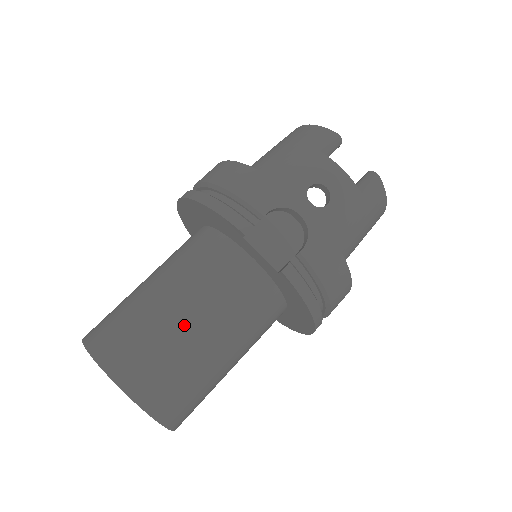
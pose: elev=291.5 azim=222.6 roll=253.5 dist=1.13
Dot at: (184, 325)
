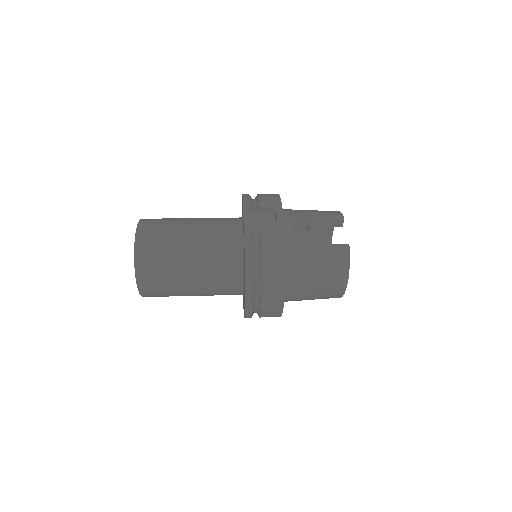
Dot at: (185, 232)
